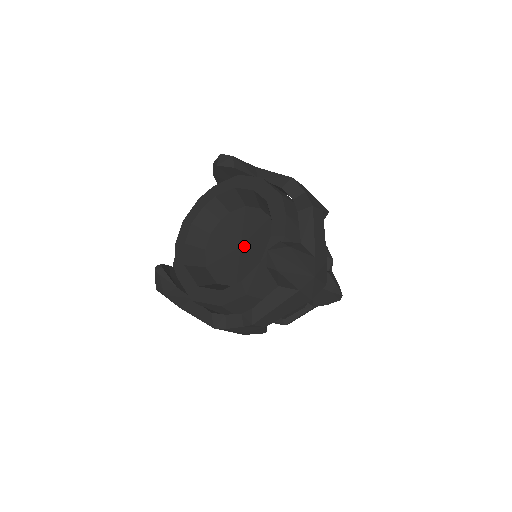
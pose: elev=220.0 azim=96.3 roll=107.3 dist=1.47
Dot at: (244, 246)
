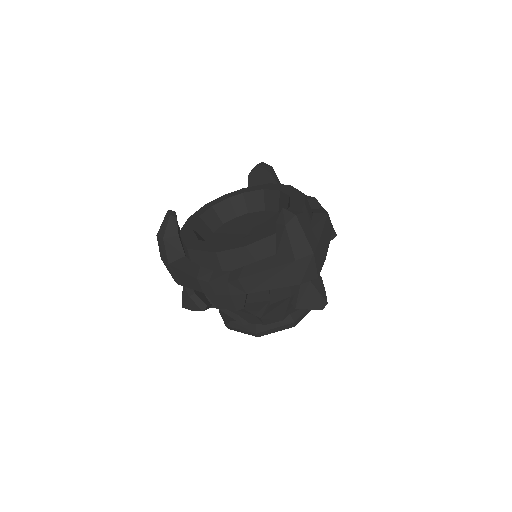
Dot at: occluded
